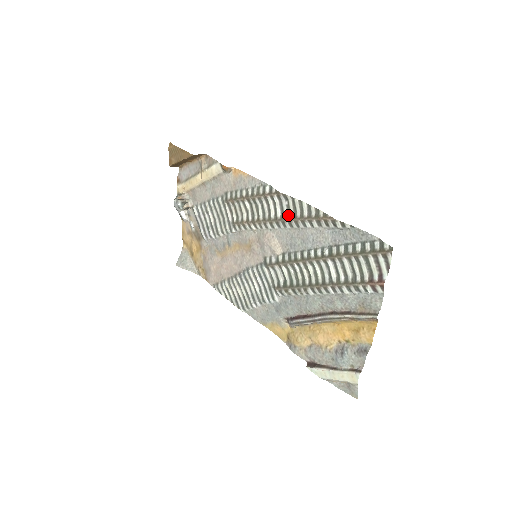
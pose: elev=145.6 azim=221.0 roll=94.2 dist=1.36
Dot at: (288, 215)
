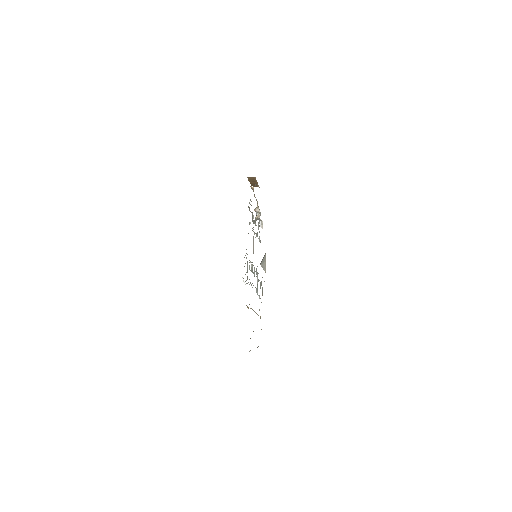
Dot at: occluded
